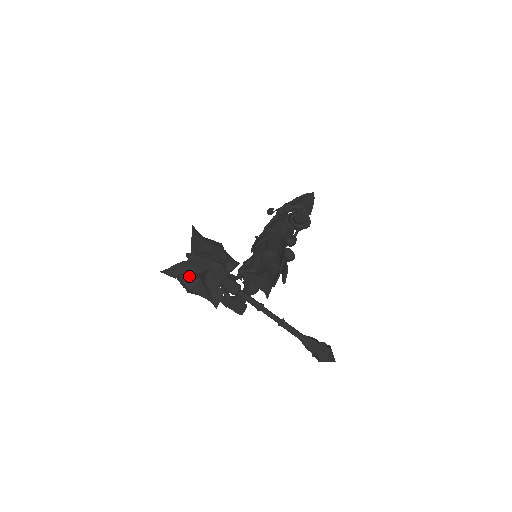
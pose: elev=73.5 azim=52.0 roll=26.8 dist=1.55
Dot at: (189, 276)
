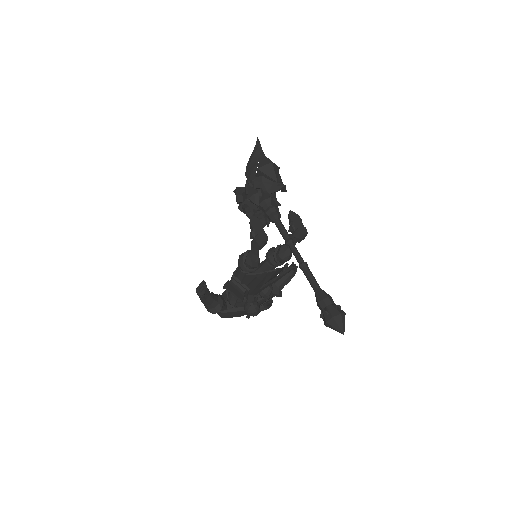
Dot at: occluded
